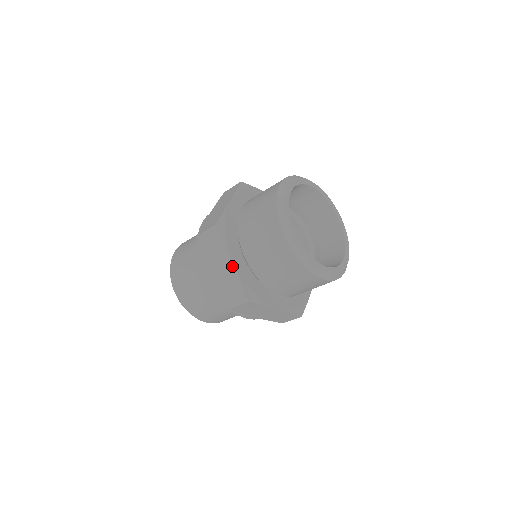
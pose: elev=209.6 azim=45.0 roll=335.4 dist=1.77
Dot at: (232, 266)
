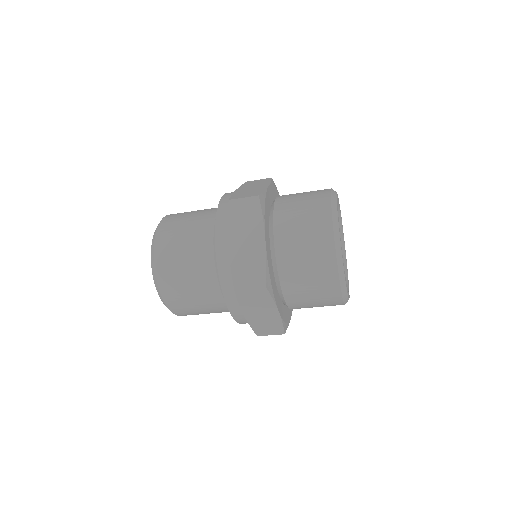
Dot at: (262, 243)
